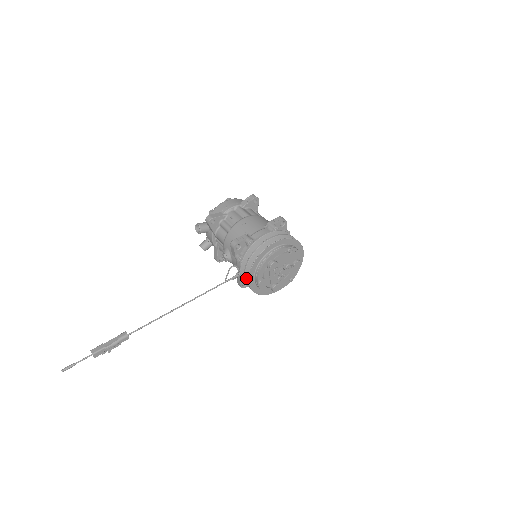
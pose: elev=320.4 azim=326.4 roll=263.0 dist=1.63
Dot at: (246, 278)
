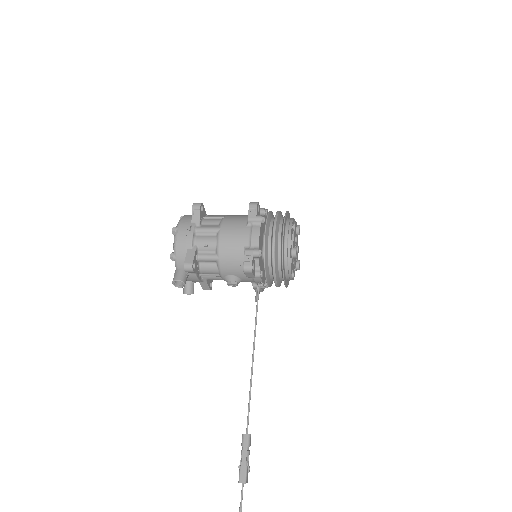
Dot at: (278, 284)
